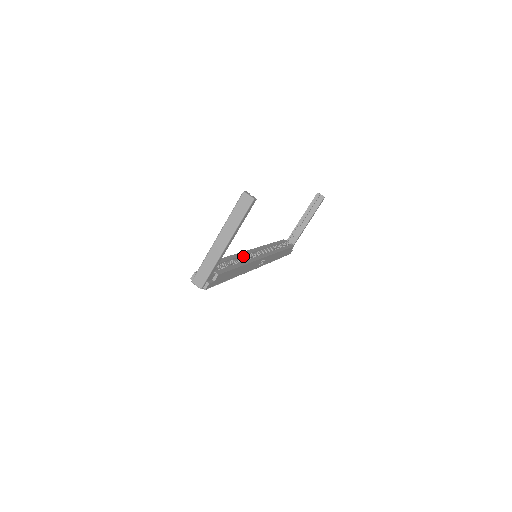
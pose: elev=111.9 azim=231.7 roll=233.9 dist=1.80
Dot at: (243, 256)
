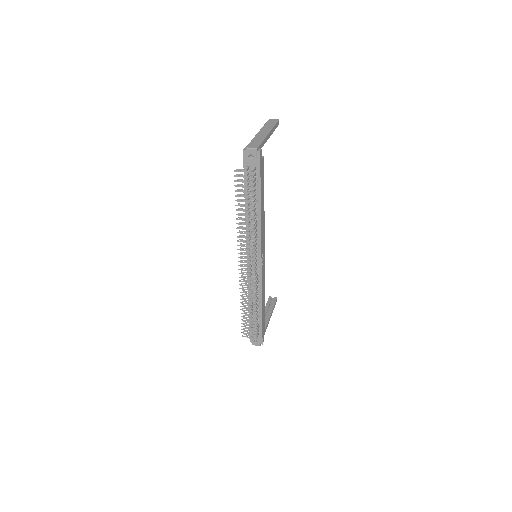
Dot at: occluded
